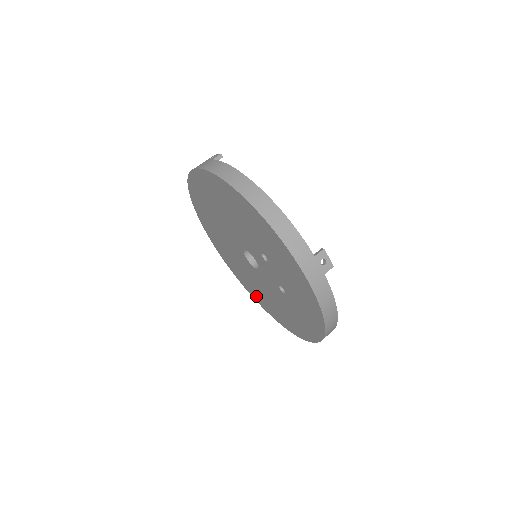
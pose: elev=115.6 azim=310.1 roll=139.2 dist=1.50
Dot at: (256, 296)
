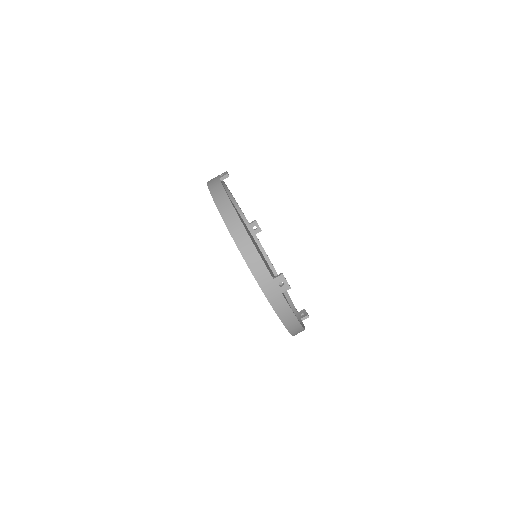
Dot at: occluded
